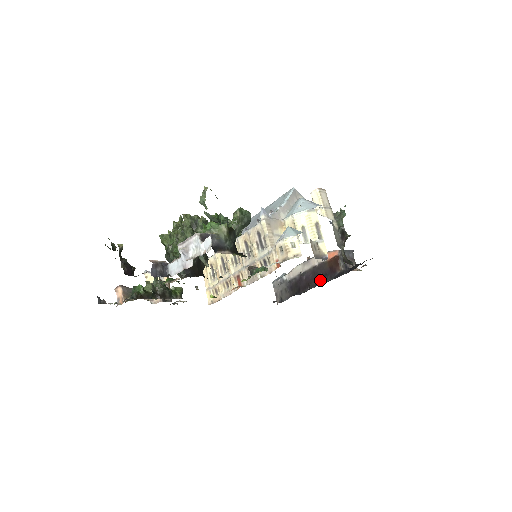
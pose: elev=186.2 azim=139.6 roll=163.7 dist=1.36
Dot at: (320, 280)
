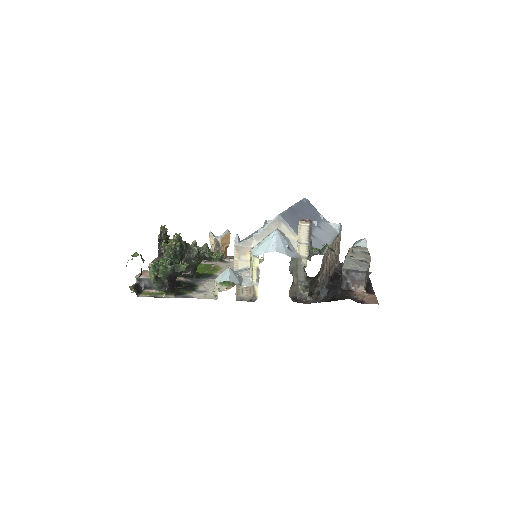
Dot at: occluded
